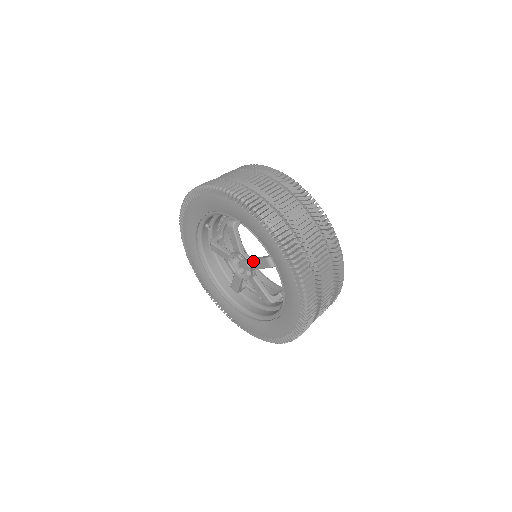
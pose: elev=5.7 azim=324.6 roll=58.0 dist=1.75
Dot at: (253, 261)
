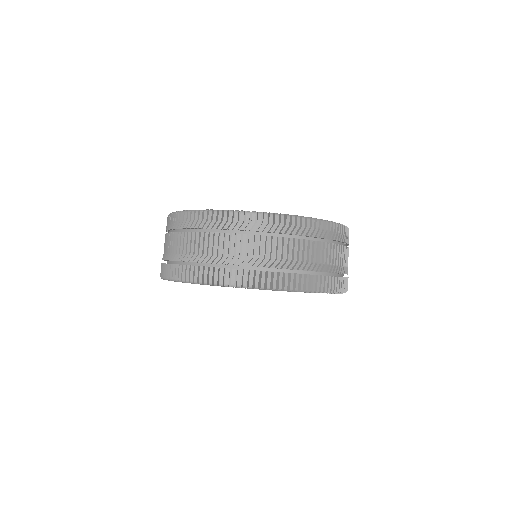
Dot at: occluded
